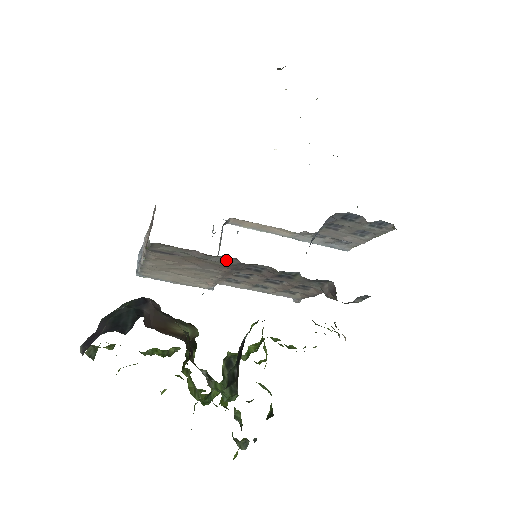
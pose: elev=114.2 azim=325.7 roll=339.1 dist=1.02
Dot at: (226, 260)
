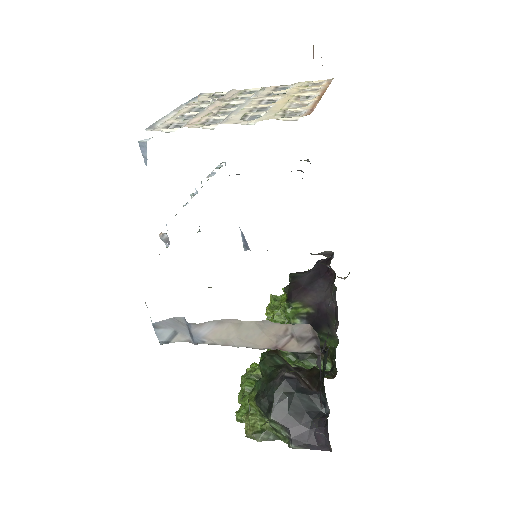
Dot at: occluded
